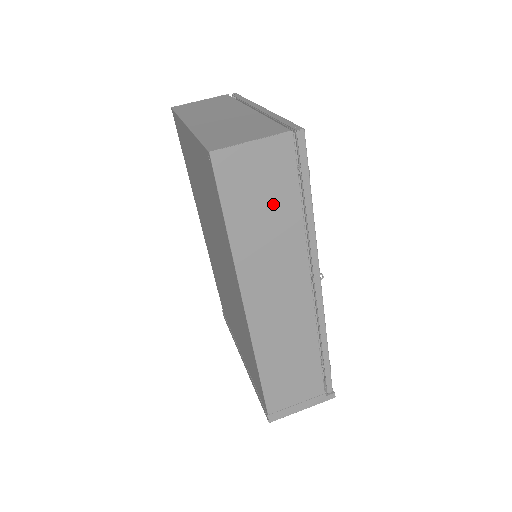
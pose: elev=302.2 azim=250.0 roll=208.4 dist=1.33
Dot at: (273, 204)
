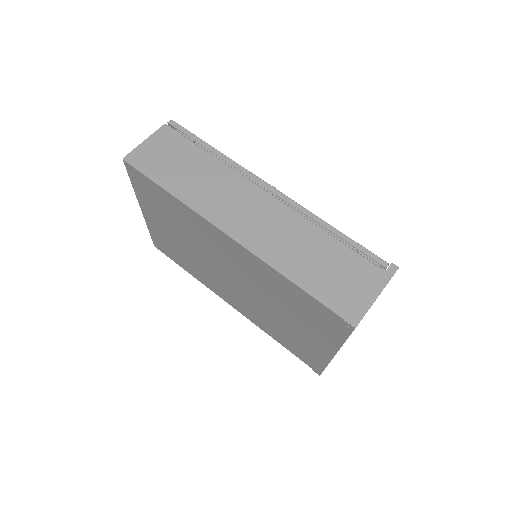
Dot at: (186, 161)
